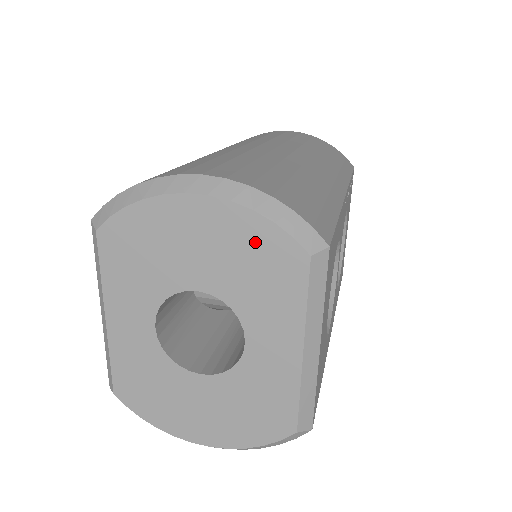
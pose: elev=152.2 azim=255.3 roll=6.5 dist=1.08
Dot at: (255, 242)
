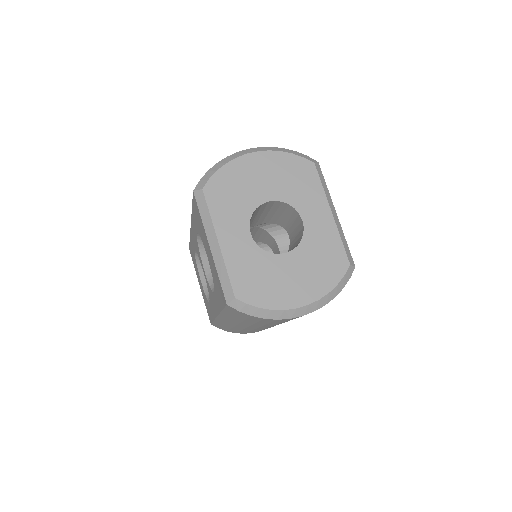
Dot at: (288, 165)
